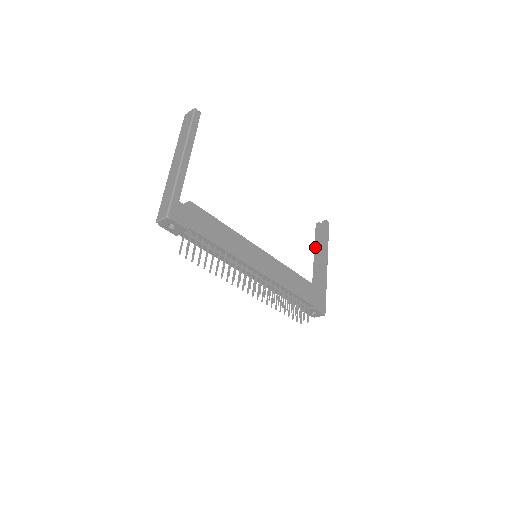
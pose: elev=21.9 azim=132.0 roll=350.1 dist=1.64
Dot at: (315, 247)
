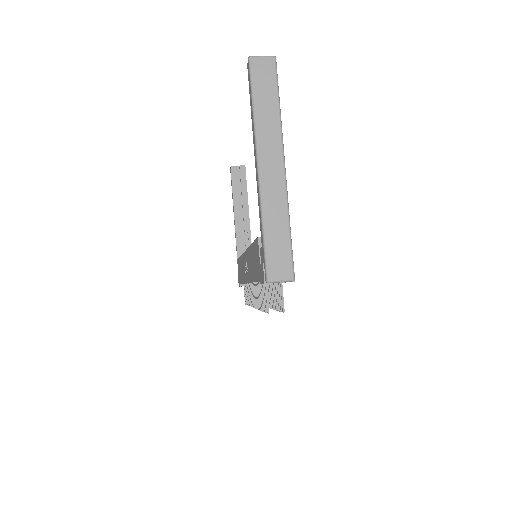
Dot at: (234, 200)
